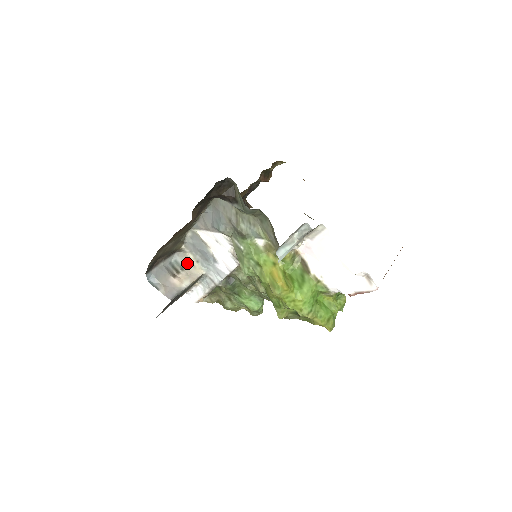
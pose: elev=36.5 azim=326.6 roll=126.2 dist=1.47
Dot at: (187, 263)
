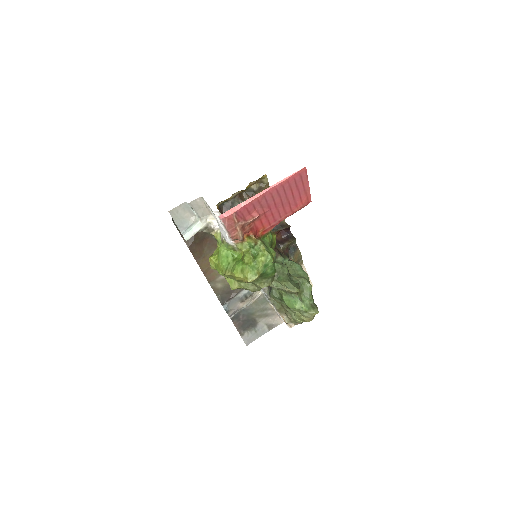
Dot at: occluded
